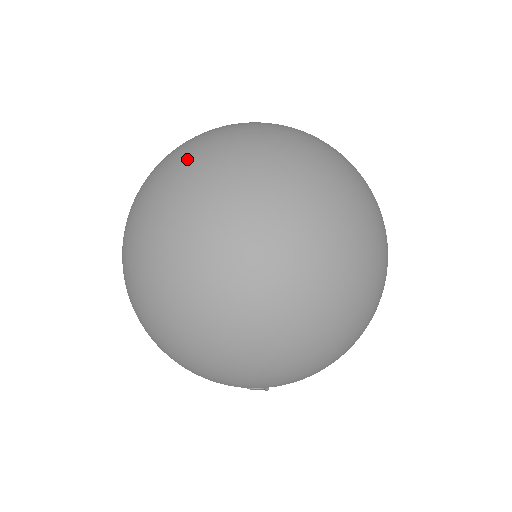
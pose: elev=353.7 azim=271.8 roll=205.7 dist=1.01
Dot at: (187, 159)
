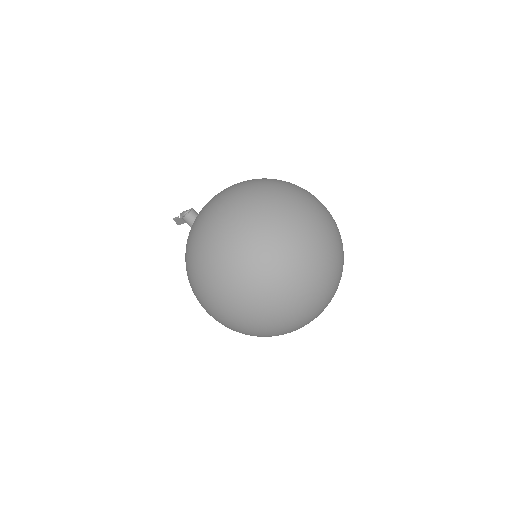
Dot at: (269, 256)
